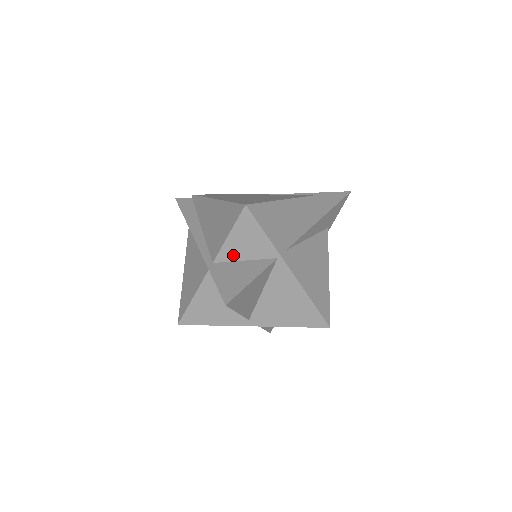
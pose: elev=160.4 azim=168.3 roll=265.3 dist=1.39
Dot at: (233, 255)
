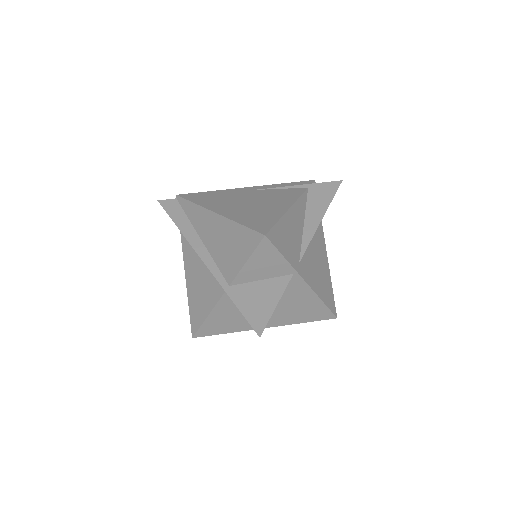
Dot at: (250, 277)
